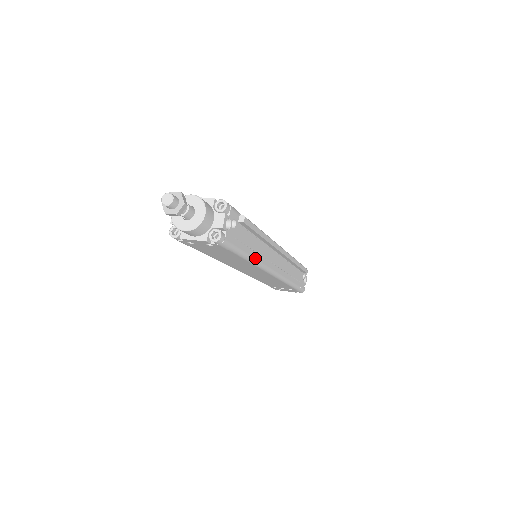
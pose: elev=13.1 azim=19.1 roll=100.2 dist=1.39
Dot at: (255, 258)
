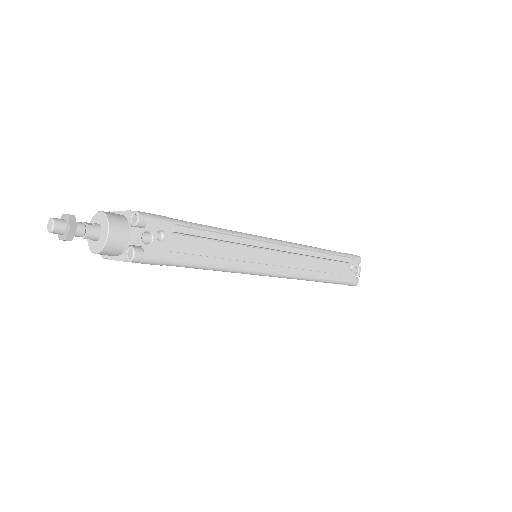
Dot at: (224, 265)
